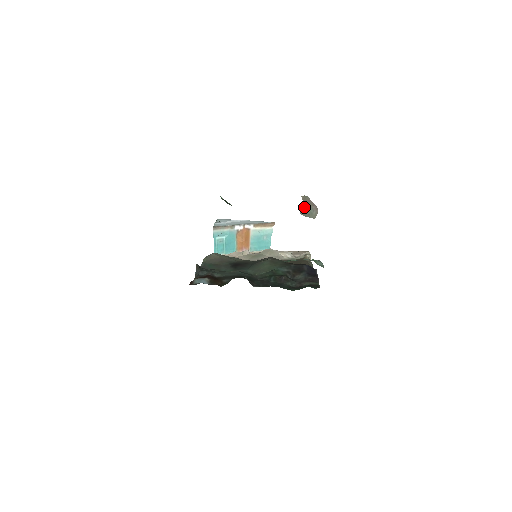
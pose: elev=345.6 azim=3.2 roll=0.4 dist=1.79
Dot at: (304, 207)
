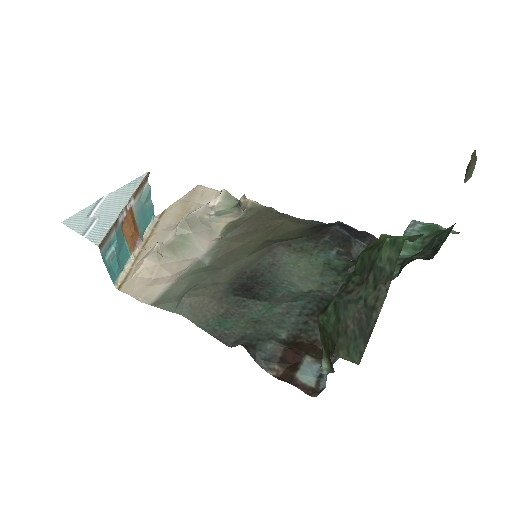
Dot at: (469, 169)
